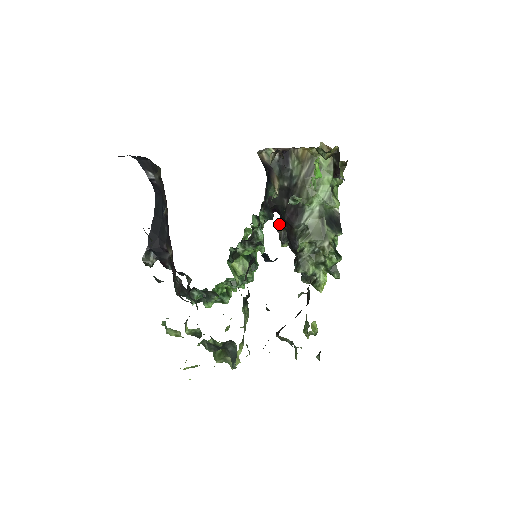
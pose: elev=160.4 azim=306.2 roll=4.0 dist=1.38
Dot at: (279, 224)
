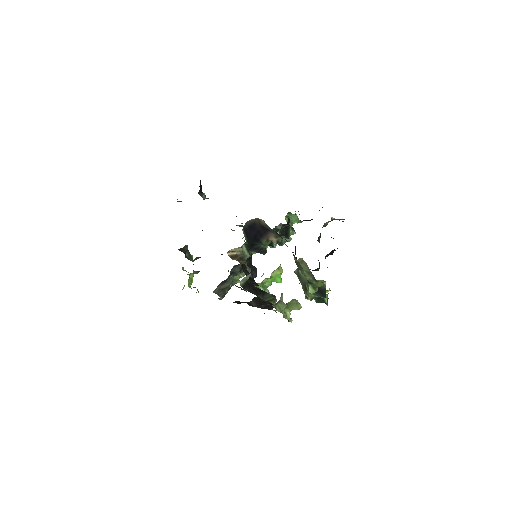
Dot at: (322, 227)
